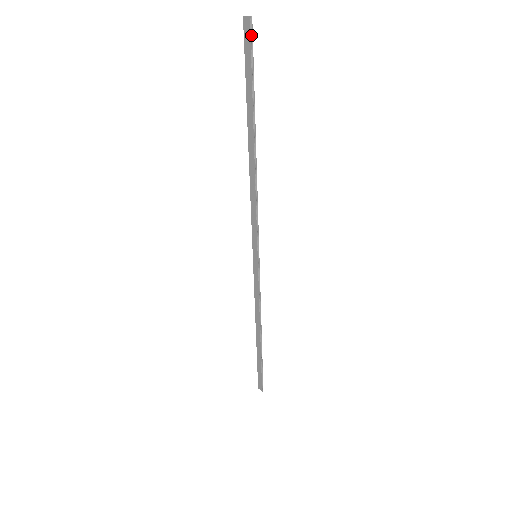
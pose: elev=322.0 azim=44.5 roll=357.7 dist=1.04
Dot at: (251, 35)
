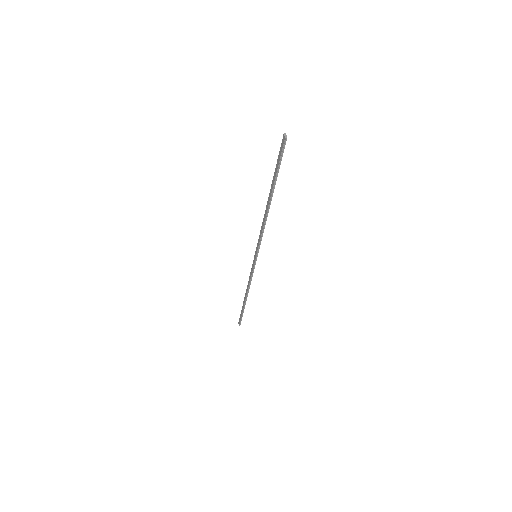
Dot at: (284, 146)
